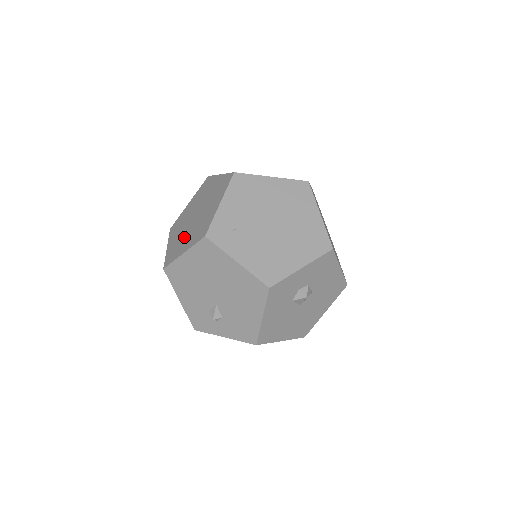
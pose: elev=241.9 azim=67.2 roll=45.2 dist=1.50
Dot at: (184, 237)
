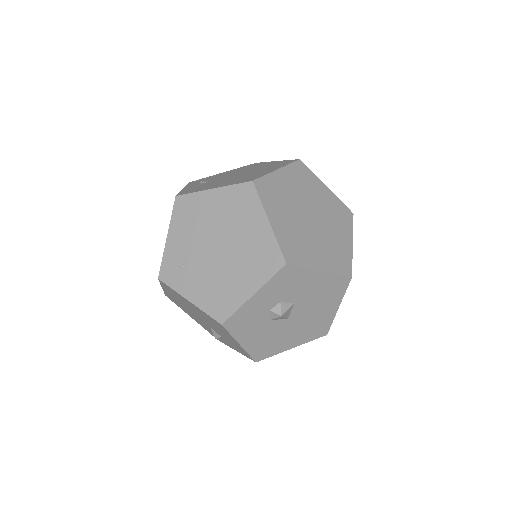
Dot at: occluded
